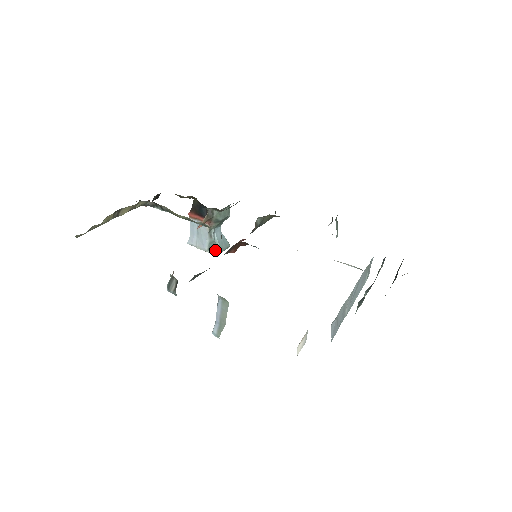
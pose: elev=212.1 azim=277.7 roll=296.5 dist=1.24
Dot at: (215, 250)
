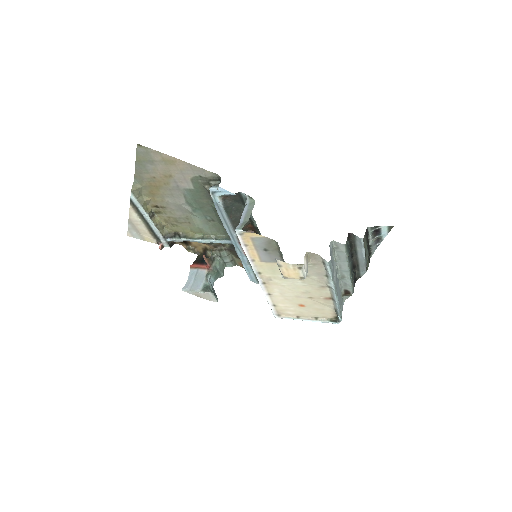
Dot at: (208, 289)
